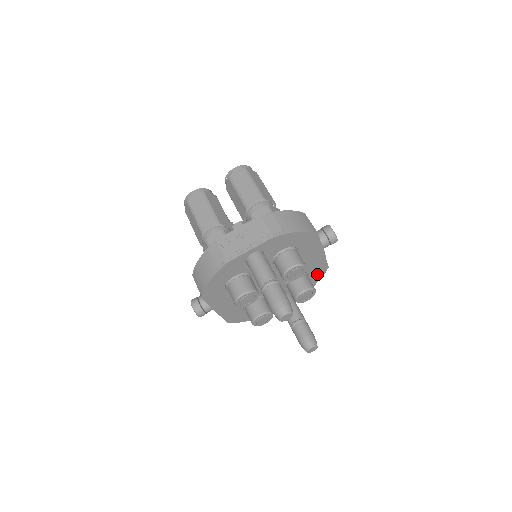
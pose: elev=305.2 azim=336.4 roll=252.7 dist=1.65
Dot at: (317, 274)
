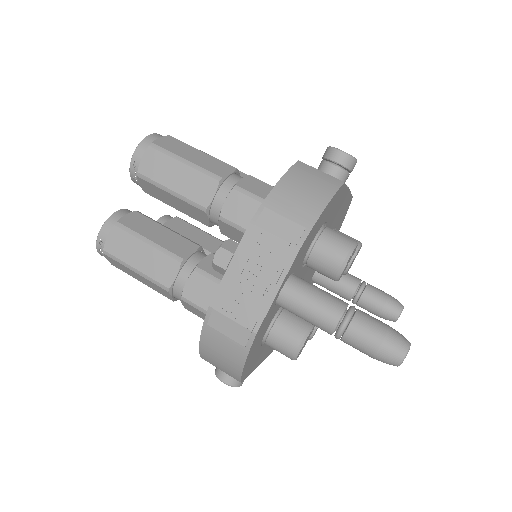
Dot at: (343, 216)
